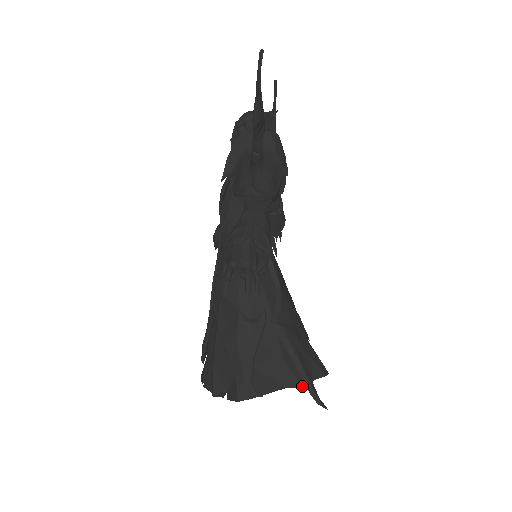
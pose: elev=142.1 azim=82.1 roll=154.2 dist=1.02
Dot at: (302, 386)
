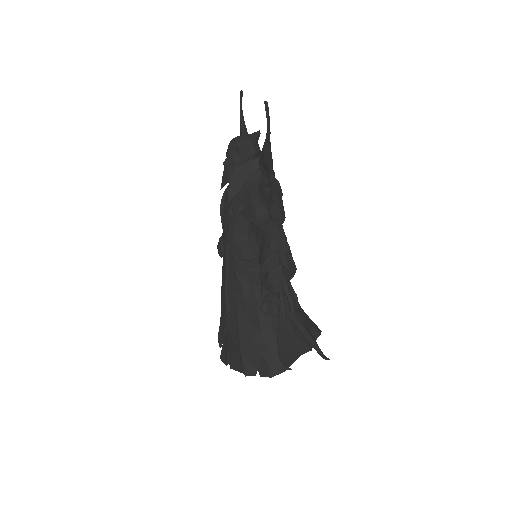
Dot at: (311, 349)
